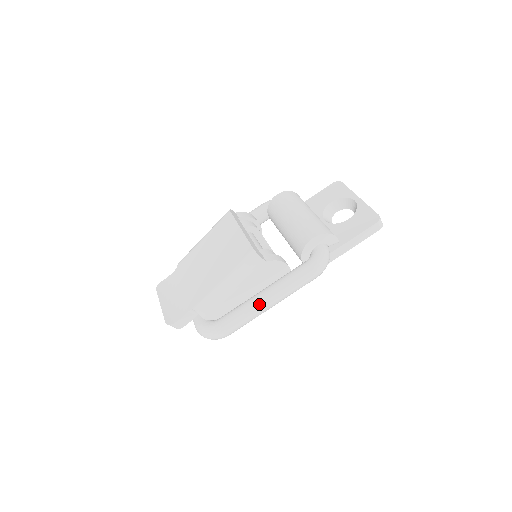
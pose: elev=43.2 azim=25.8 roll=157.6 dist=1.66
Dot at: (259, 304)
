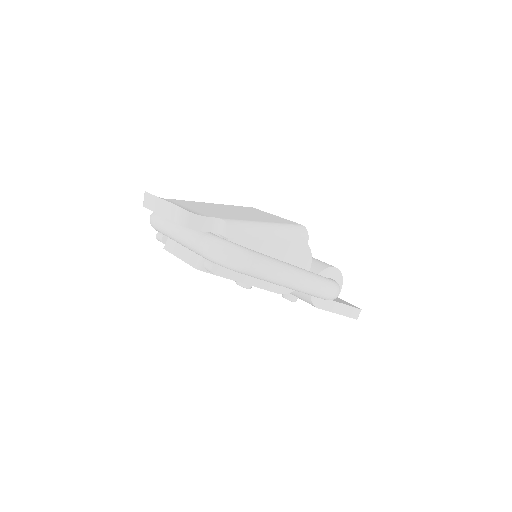
Dot at: (289, 268)
